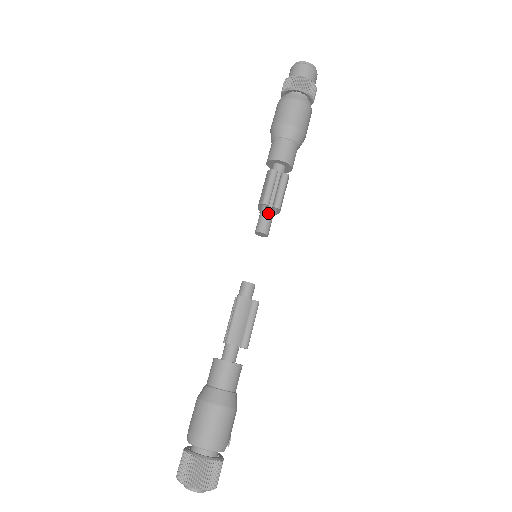
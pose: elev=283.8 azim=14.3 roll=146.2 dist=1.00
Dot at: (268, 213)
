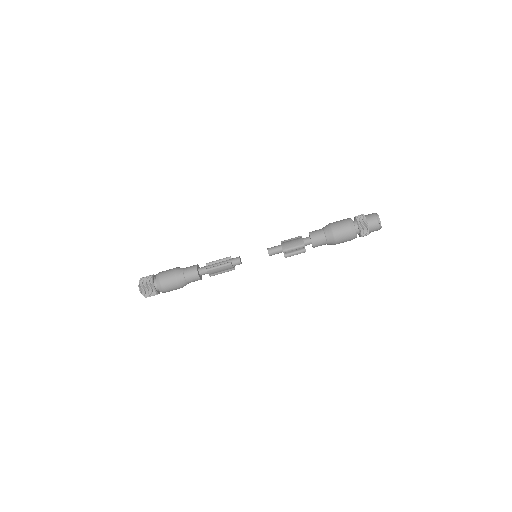
Dot at: (281, 251)
